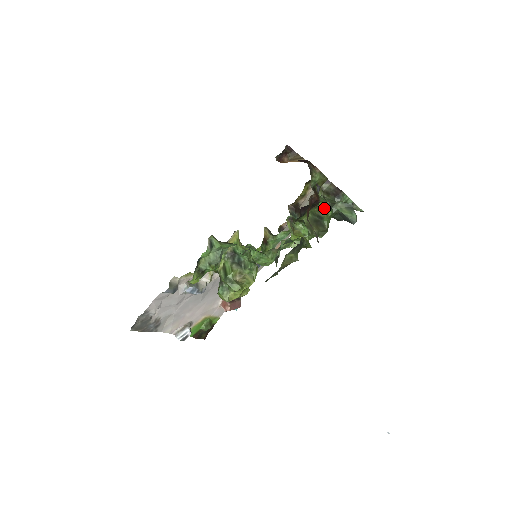
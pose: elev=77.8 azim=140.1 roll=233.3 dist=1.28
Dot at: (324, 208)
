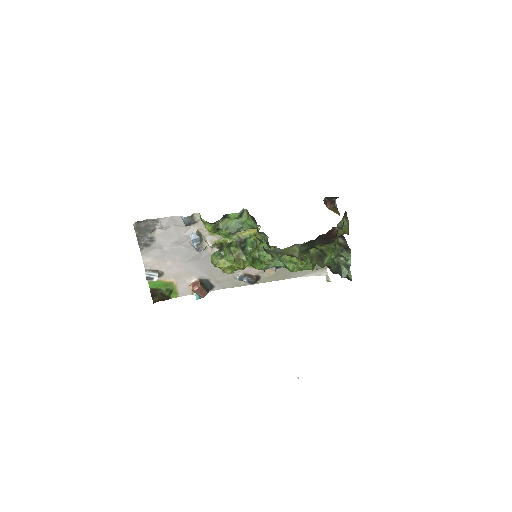
Dot at: (332, 251)
